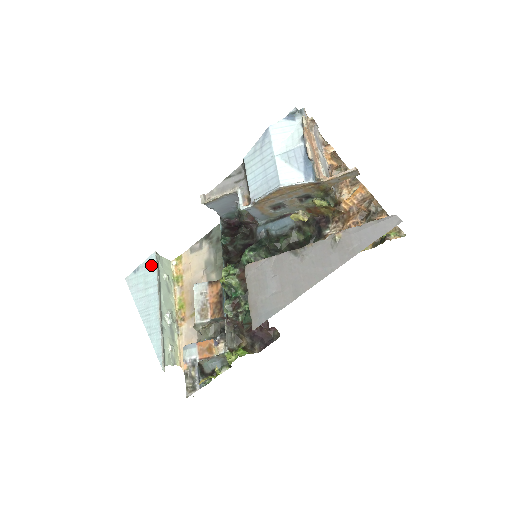
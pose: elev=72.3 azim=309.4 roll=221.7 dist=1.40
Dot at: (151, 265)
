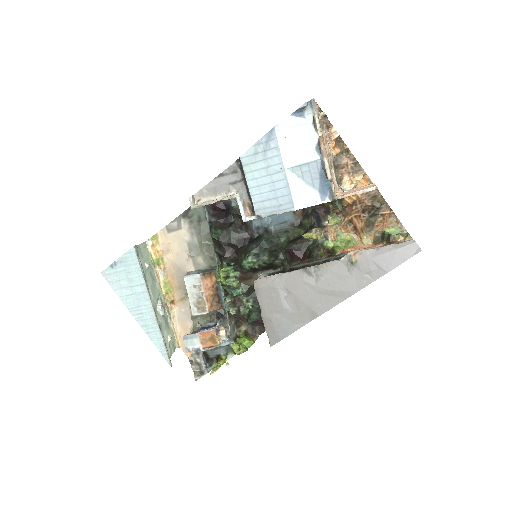
Dot at: (132, 261)
